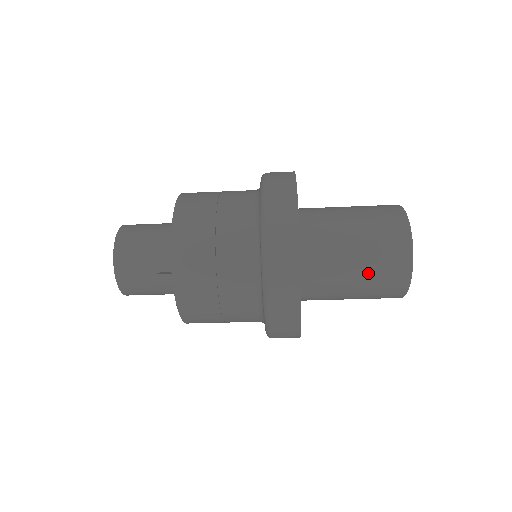
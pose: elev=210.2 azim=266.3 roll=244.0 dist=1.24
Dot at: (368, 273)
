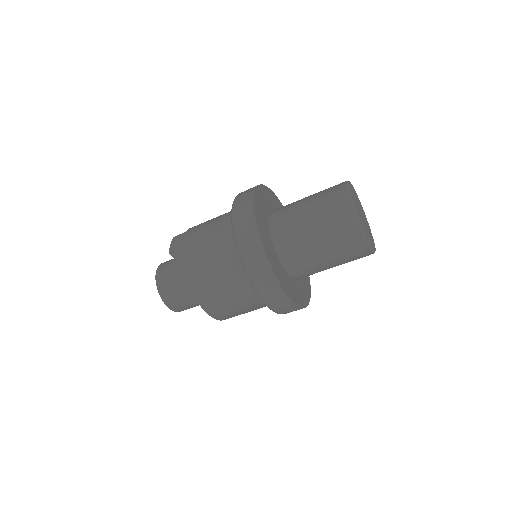
Dot at: (319, 214)
